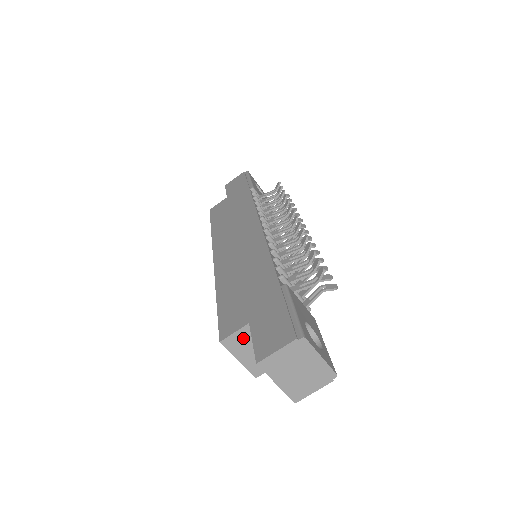
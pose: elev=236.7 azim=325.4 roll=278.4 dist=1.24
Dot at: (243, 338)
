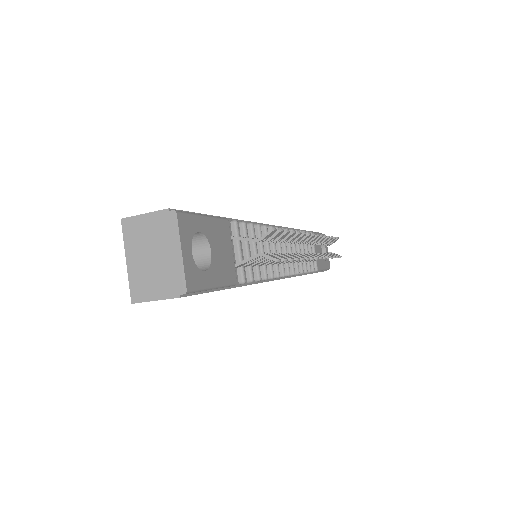
Dot at: occluded
